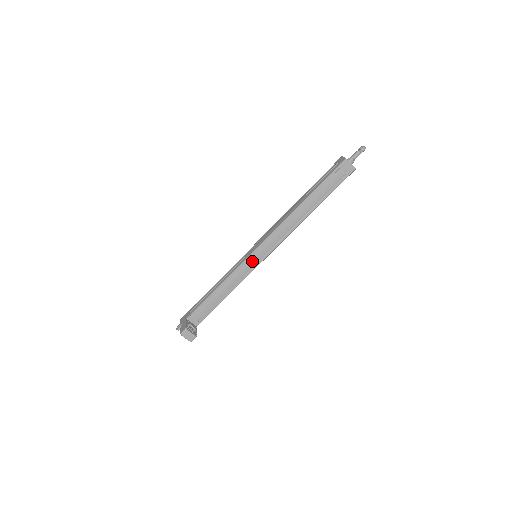
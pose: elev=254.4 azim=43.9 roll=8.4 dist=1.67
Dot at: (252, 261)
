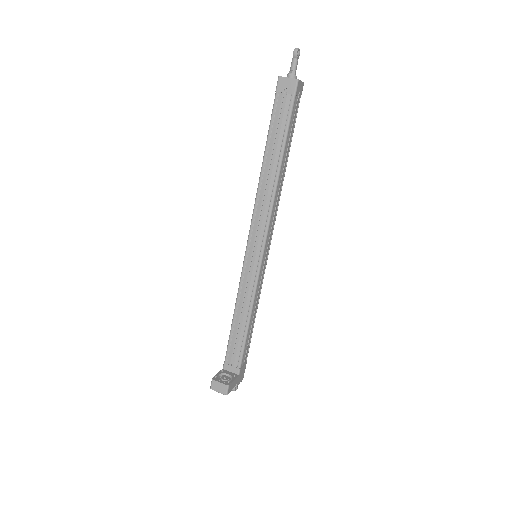
Dot at: (250, 264)
